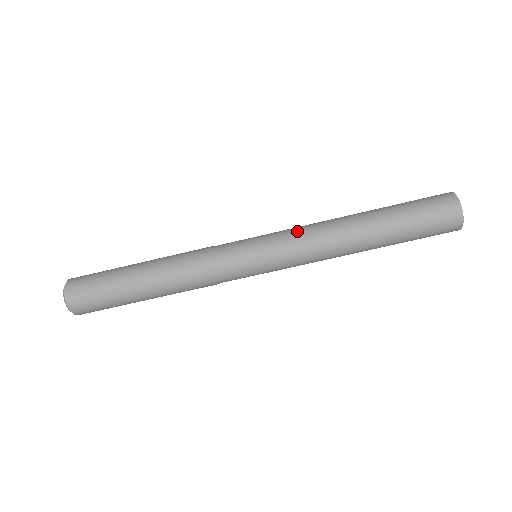
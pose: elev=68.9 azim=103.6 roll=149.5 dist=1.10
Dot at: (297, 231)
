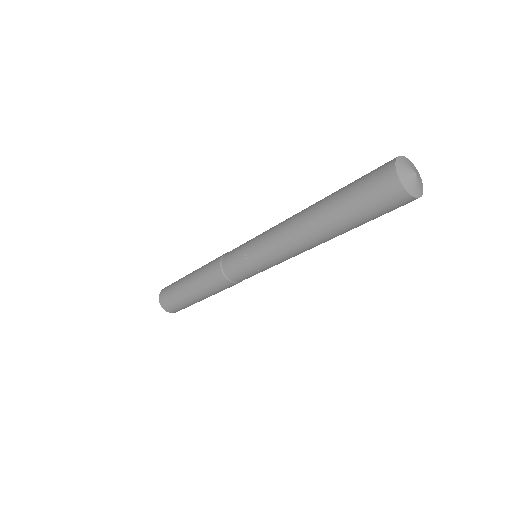
Dot at: (278, 256)
